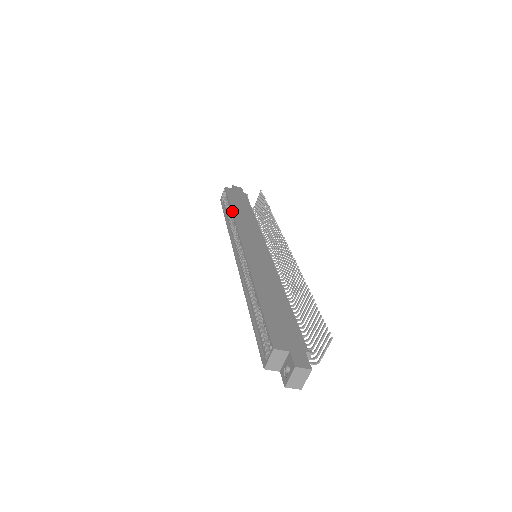
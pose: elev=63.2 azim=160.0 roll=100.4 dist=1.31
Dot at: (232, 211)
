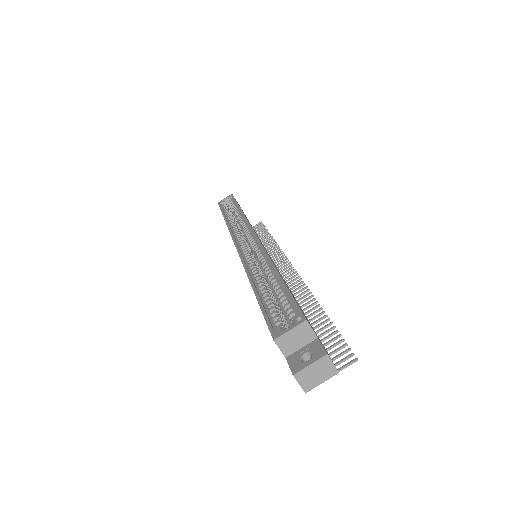
Dot at: occluded
